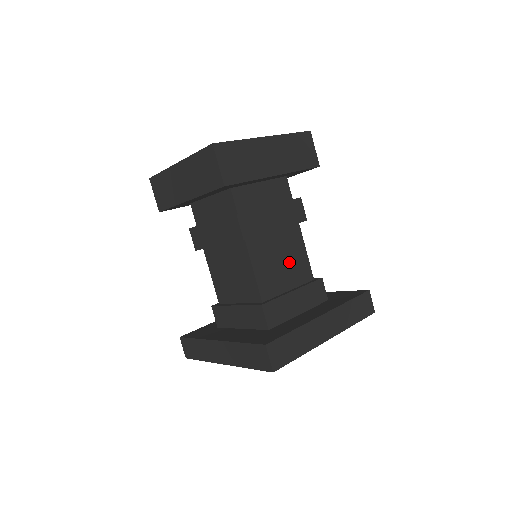
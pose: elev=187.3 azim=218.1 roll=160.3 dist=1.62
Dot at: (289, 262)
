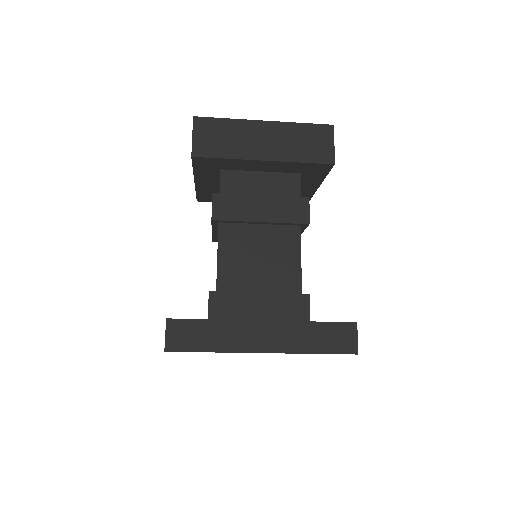
Dot at: occluded
